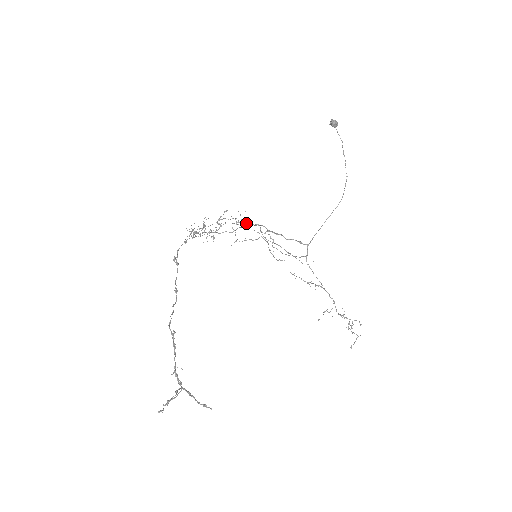
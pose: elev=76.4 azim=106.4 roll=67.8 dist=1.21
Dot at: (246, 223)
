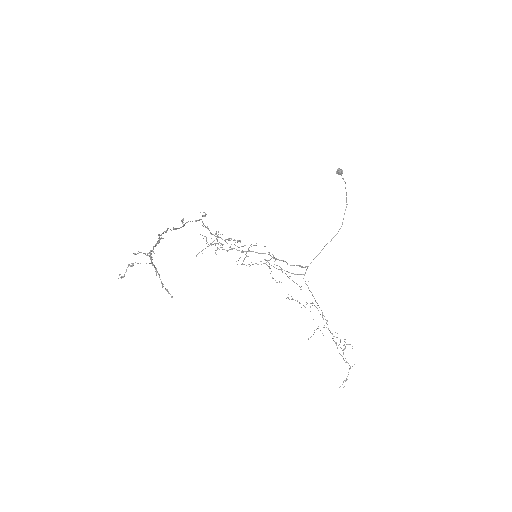
Dot at: occluded
